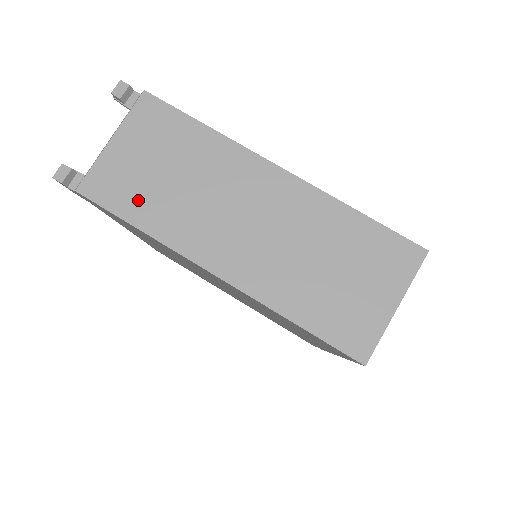
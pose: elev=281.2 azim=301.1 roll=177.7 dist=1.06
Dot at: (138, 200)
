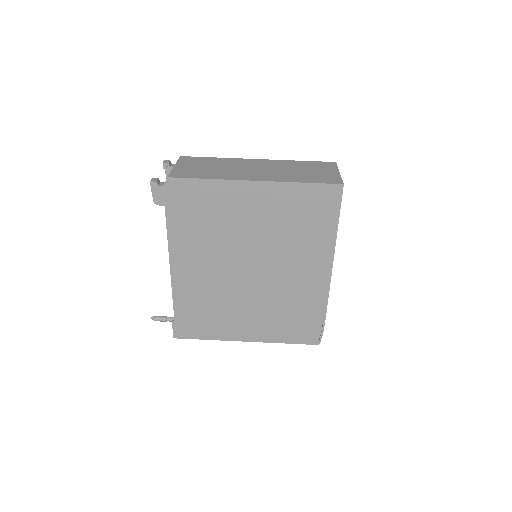
Dot at: (201, 174)
